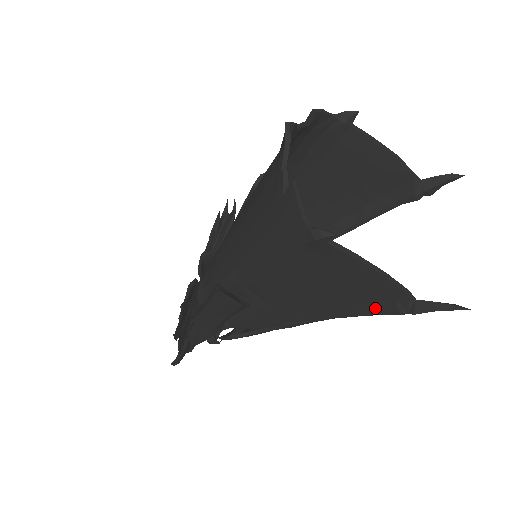
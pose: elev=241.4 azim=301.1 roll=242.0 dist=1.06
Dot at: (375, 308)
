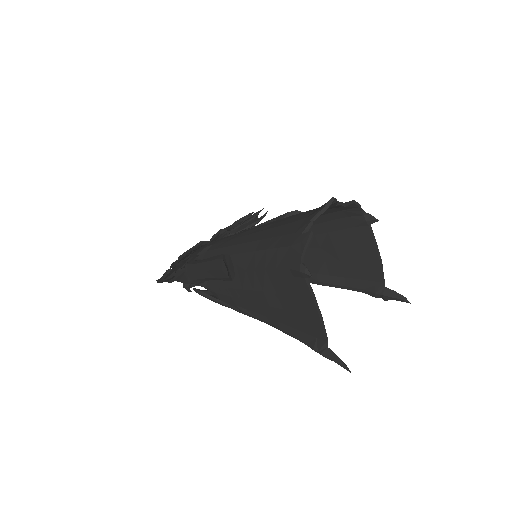
Dot at: (302, 336)
